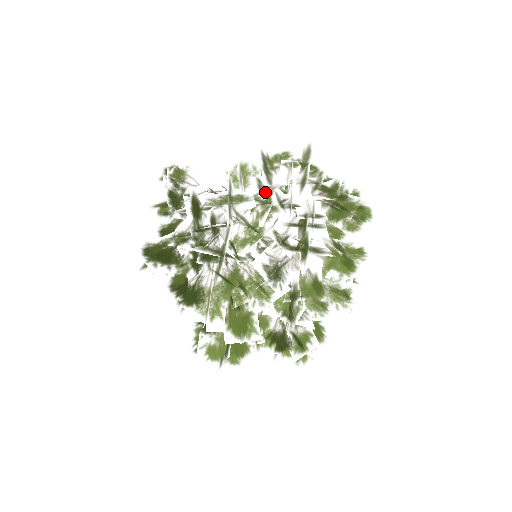
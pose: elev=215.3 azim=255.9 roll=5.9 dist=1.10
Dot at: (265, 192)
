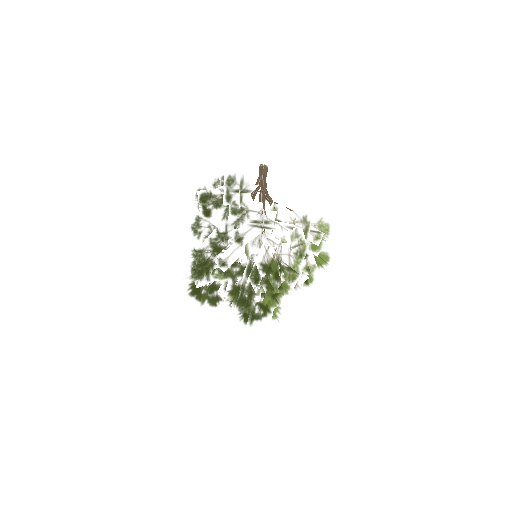
Dot at: occluded
